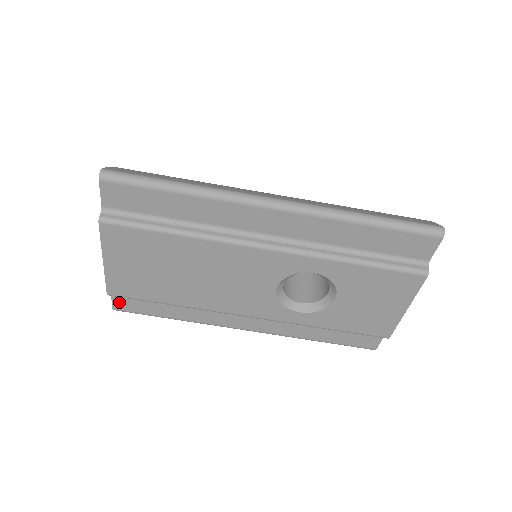
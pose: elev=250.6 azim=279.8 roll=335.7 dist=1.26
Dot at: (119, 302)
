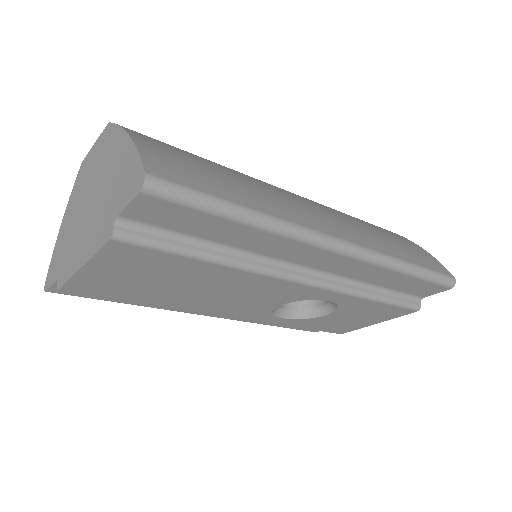
Dot at: occluded
